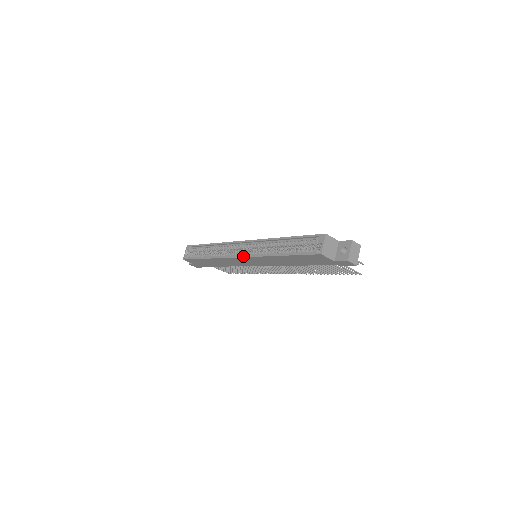
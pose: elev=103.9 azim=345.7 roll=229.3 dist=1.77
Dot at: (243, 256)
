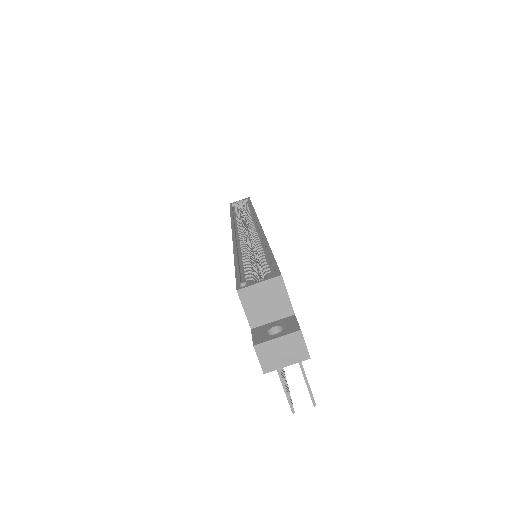
Dot at: (233, 231)
